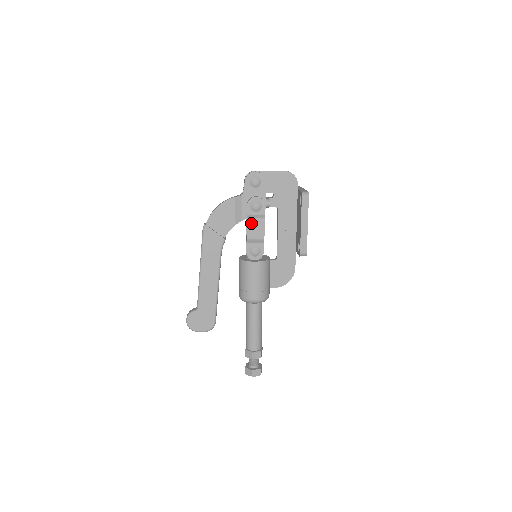
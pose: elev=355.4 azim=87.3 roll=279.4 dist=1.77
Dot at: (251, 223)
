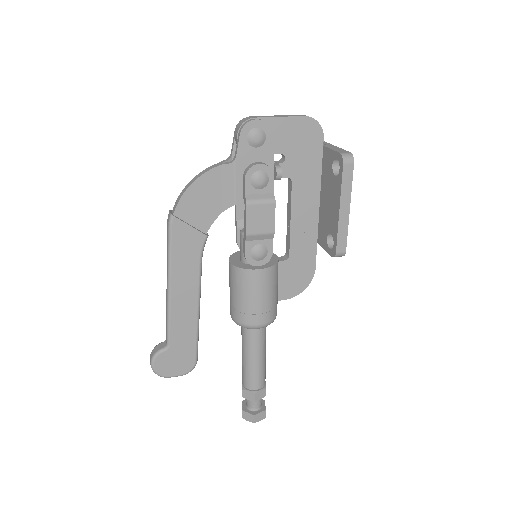
Dot at: (253, 209)
